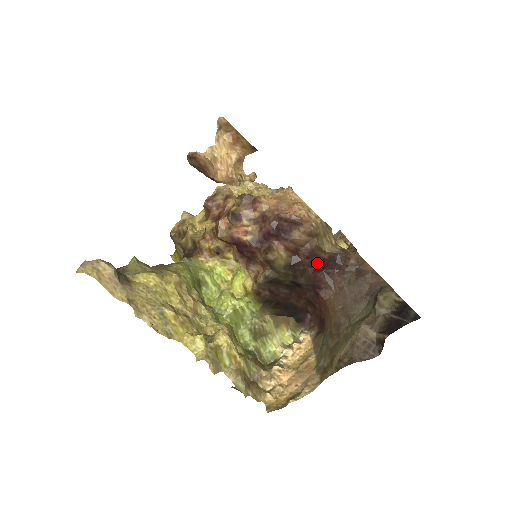
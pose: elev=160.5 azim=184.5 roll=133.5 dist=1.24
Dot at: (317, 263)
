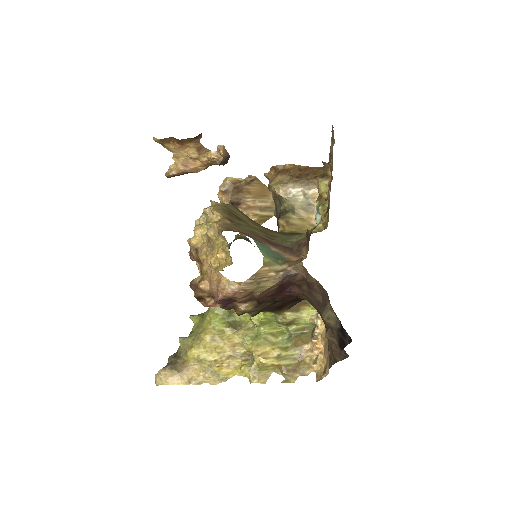
Dot at: (274, 293)
